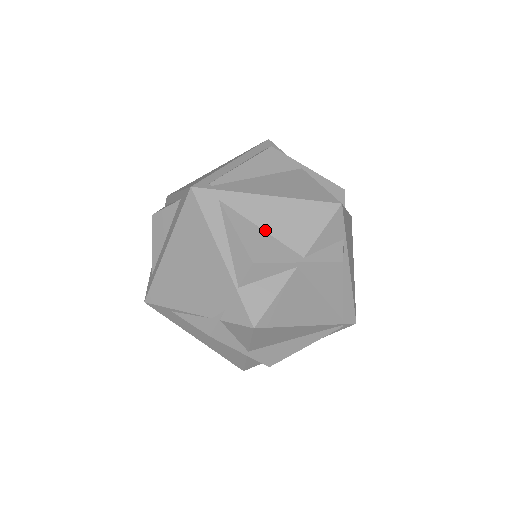
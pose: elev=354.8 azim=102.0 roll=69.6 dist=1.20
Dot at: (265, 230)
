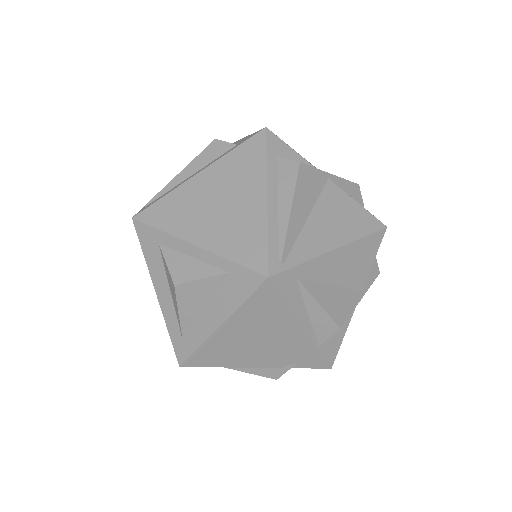
Dot at: (335, 284)
